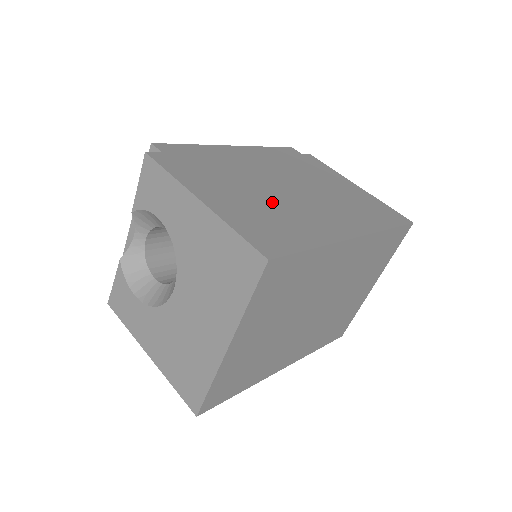
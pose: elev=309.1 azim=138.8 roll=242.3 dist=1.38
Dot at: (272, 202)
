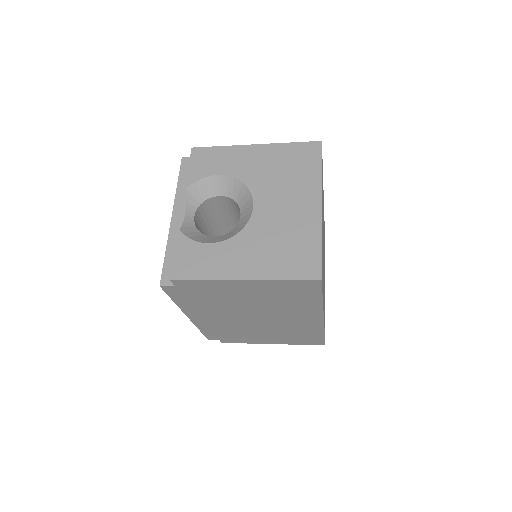
Dot at: occluded
